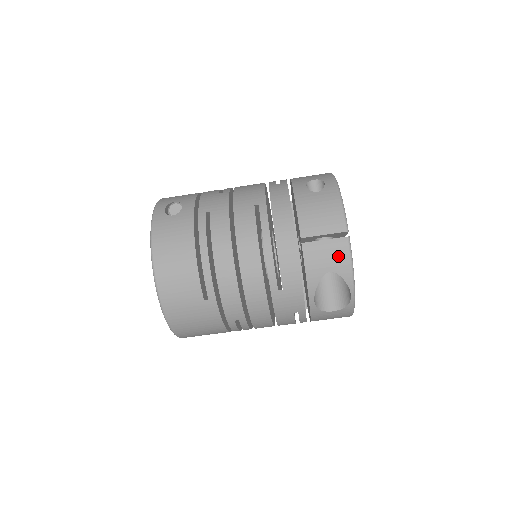
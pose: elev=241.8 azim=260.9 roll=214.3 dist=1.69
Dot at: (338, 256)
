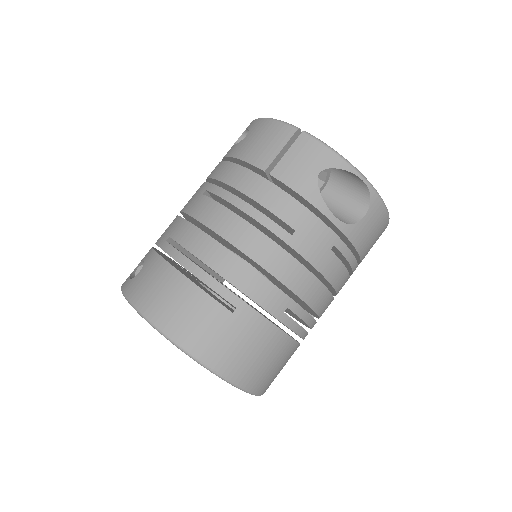
Dot at: (311, 153)
